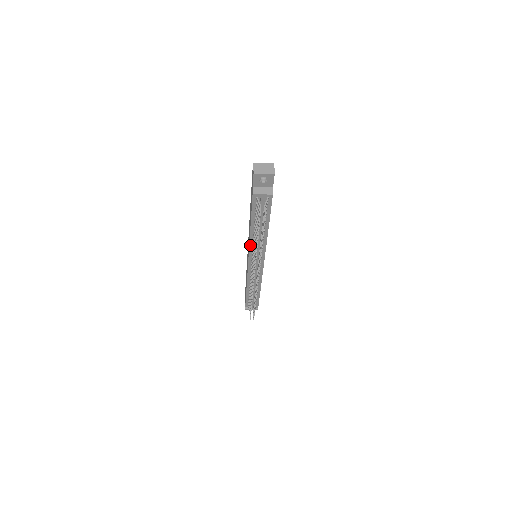
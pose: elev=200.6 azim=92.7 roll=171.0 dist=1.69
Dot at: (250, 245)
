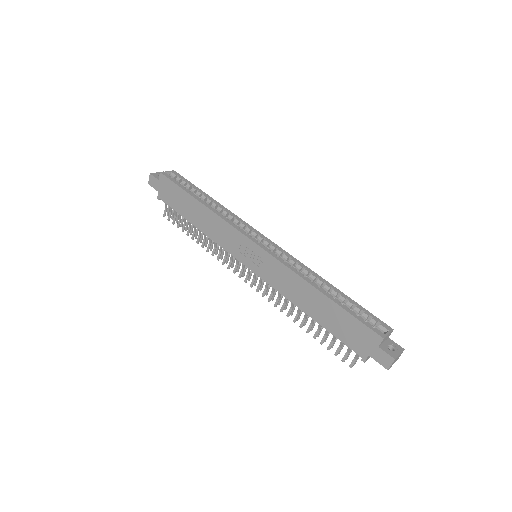
Dot at: (280, 292)
